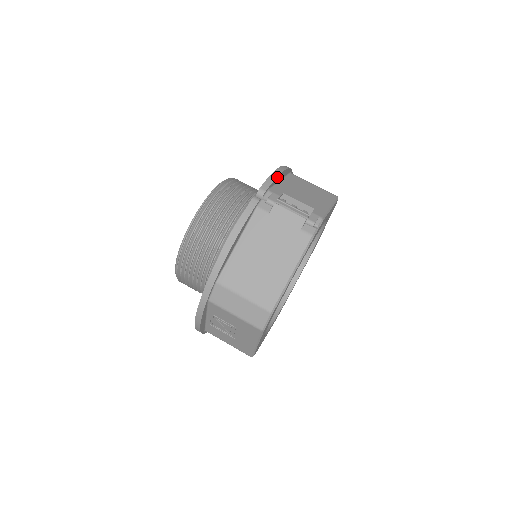
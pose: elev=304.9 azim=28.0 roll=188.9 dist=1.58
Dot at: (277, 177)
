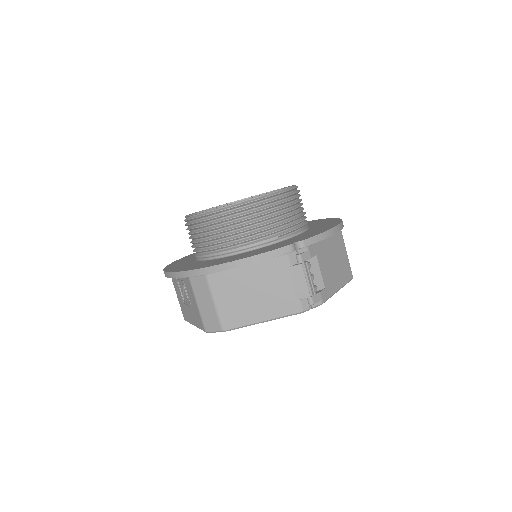
Dot at: (325, 238)
